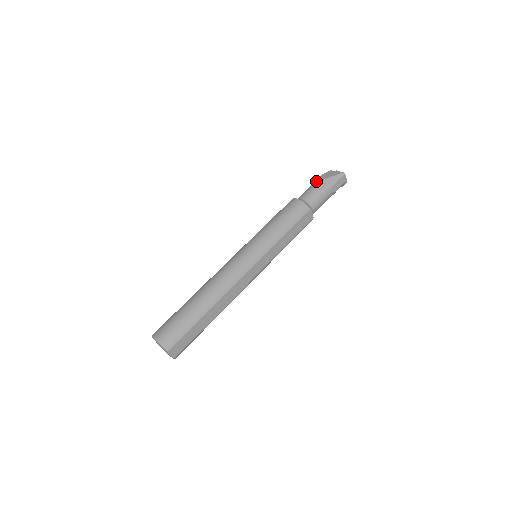
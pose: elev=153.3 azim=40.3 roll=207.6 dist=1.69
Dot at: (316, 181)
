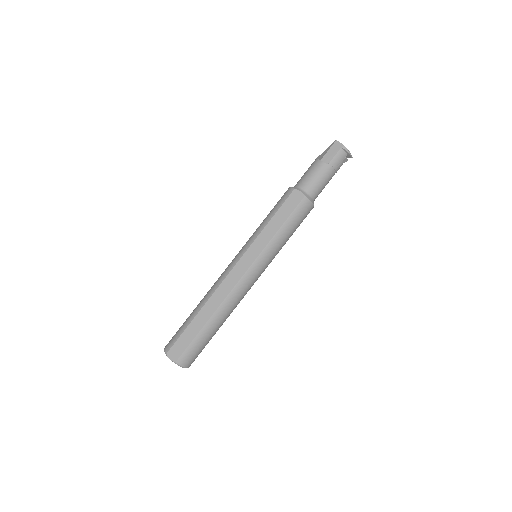
Dot at: occluded
